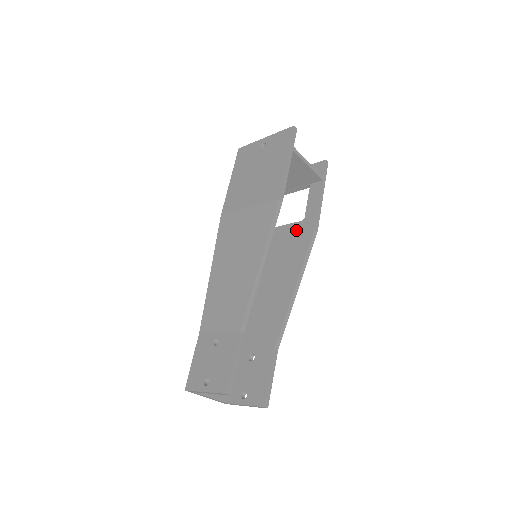
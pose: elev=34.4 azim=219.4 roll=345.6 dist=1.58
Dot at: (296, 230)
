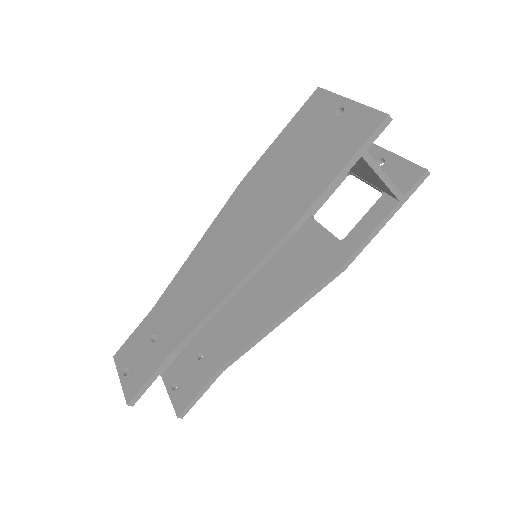
Dot at: (326, 247)
